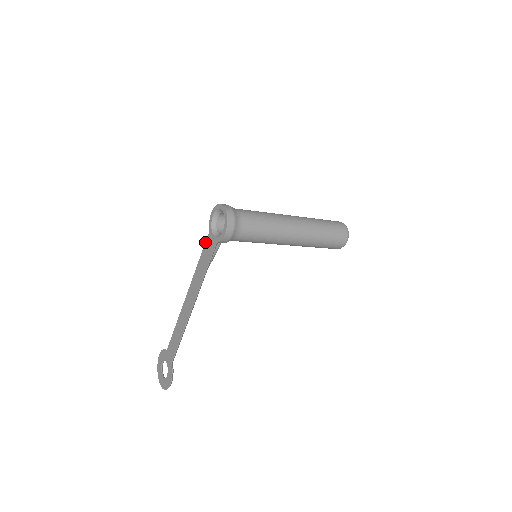
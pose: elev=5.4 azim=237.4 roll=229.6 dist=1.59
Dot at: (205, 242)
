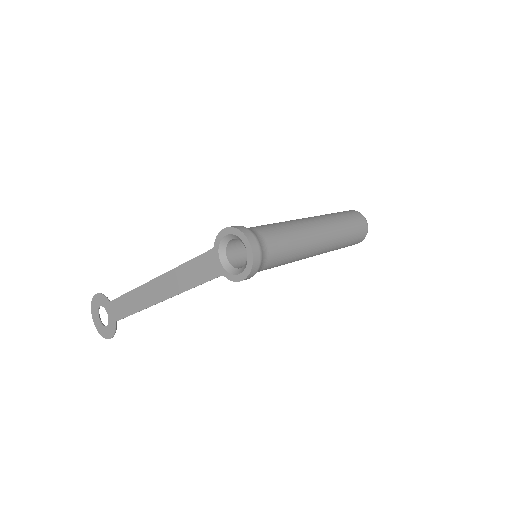
Dot at: occluded
